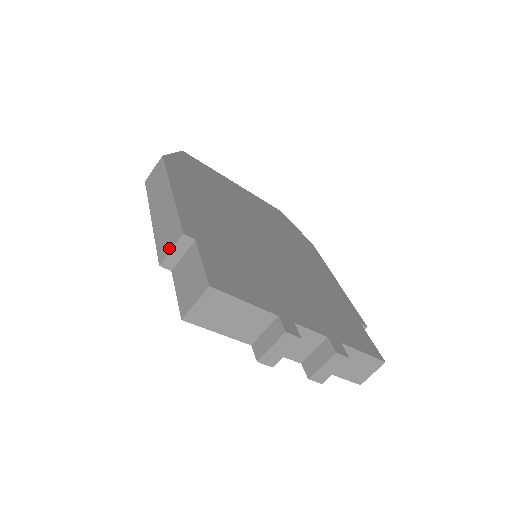
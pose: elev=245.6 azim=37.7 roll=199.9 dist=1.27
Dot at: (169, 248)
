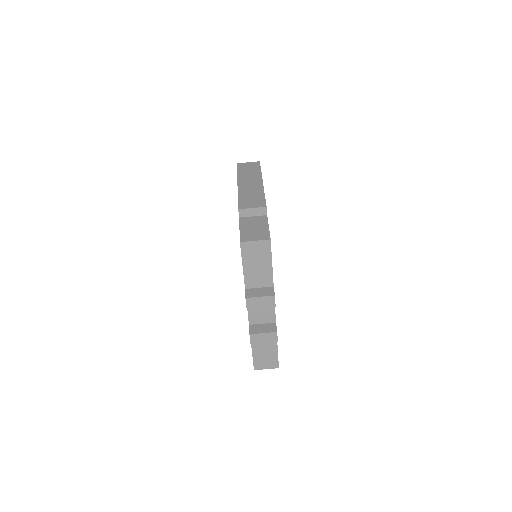
Dot at: (251, 206)
